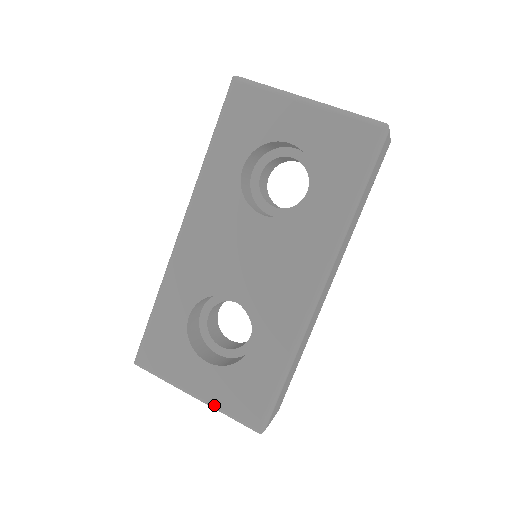
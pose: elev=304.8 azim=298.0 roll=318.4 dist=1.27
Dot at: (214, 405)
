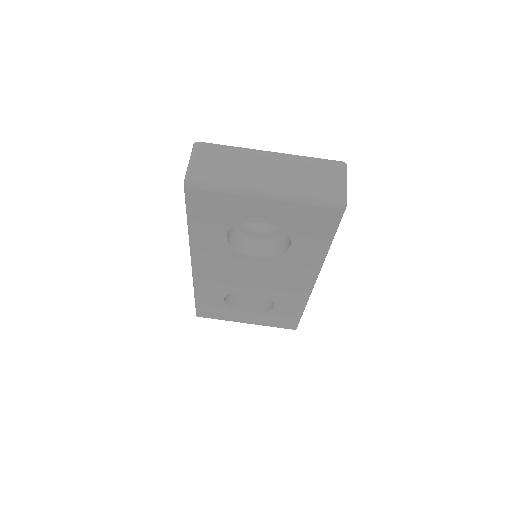
Dot at: occluded
